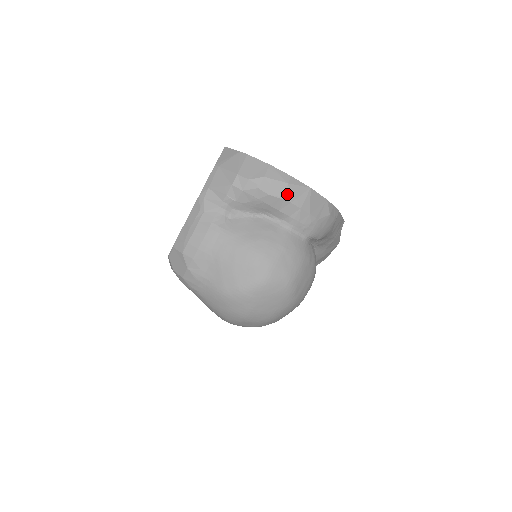
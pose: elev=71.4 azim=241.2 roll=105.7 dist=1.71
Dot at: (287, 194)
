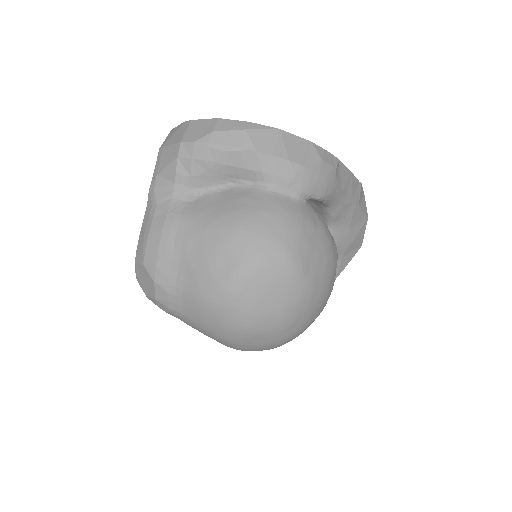
Dot at: (248, 143)
